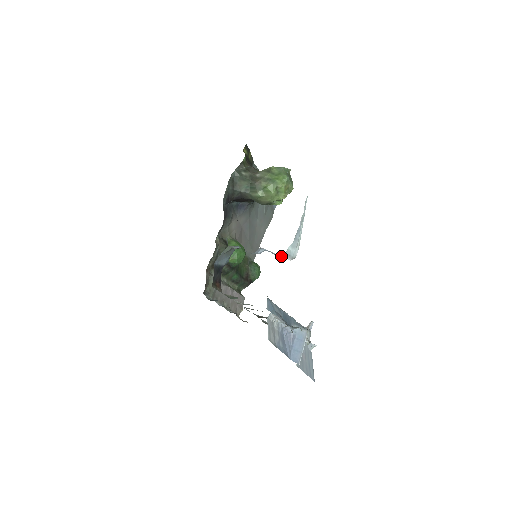
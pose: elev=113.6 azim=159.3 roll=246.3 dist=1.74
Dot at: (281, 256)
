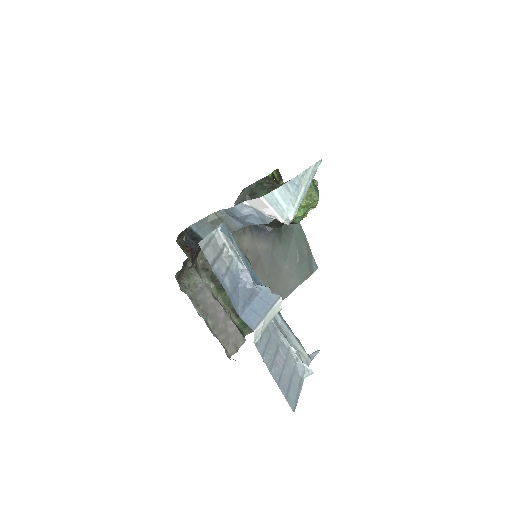
Dot at: (262, 197)
